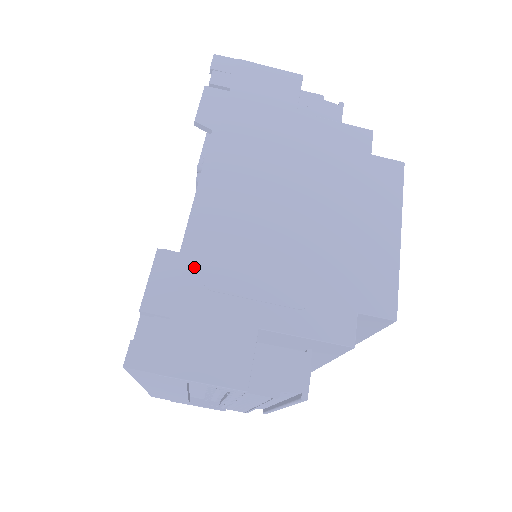
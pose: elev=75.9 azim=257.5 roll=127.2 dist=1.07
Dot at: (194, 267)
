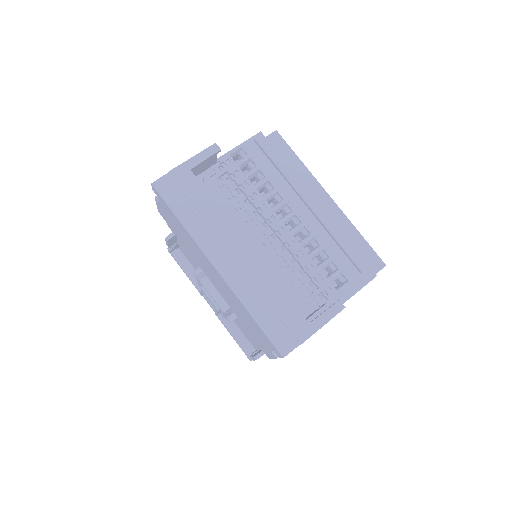
Dot at: occluded
